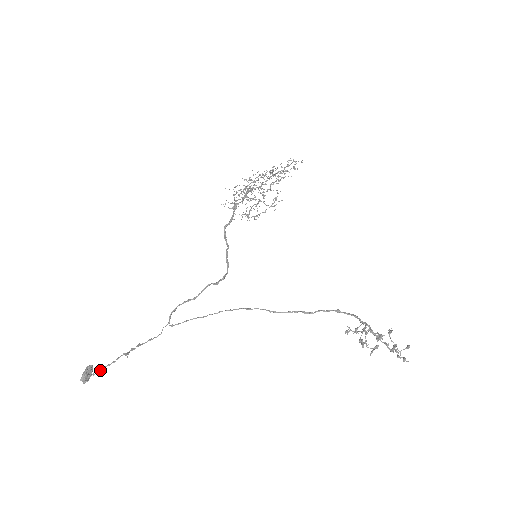
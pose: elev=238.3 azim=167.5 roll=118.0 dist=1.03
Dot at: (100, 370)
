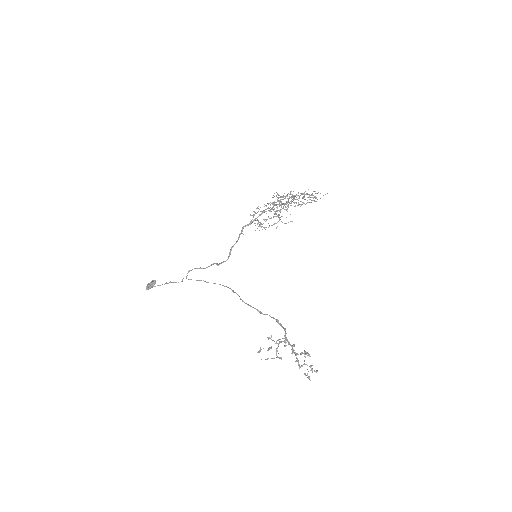
Dot at: (153, 286)
